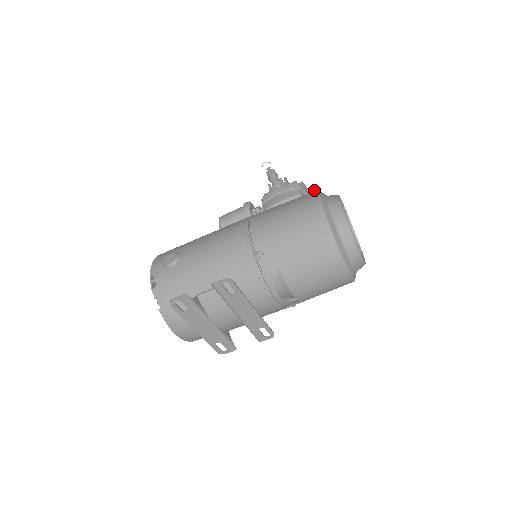
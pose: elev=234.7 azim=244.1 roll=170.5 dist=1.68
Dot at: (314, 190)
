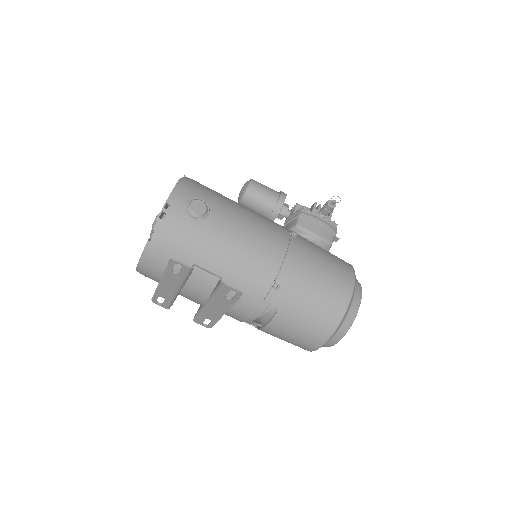
Dot at: occluded
